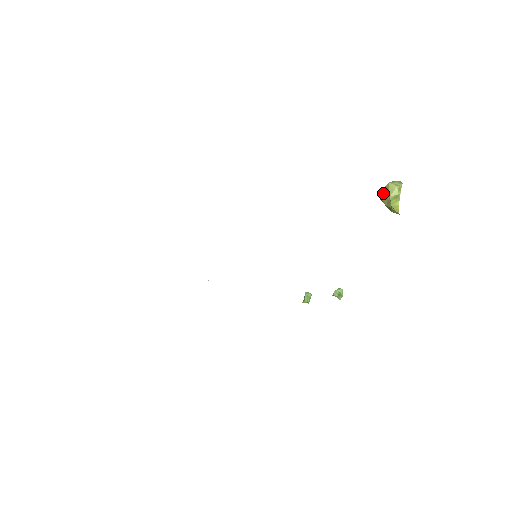
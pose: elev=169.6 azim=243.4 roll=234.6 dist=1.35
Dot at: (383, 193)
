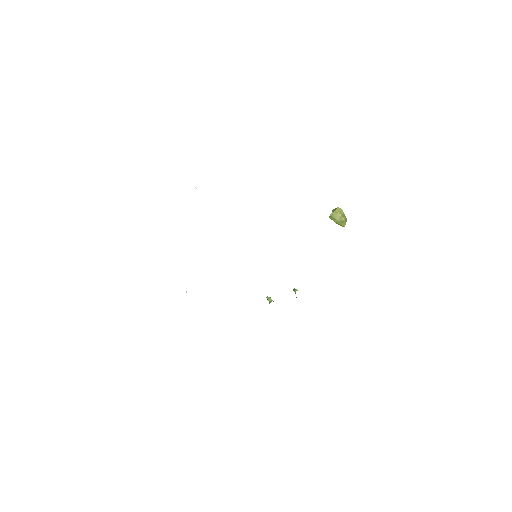
Dot at: (335, 213)
